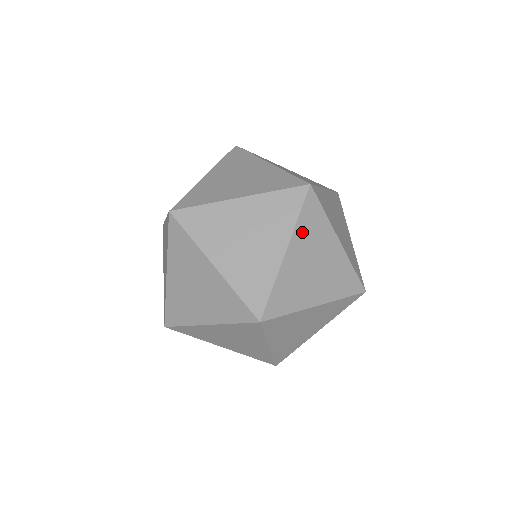
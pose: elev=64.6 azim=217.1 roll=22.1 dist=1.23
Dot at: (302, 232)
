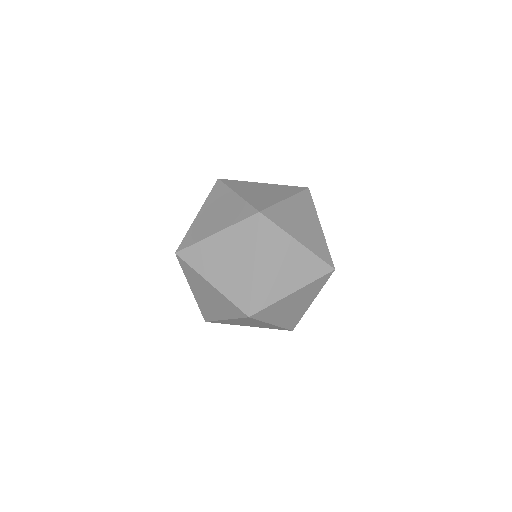
Dot at: (236, 188)
